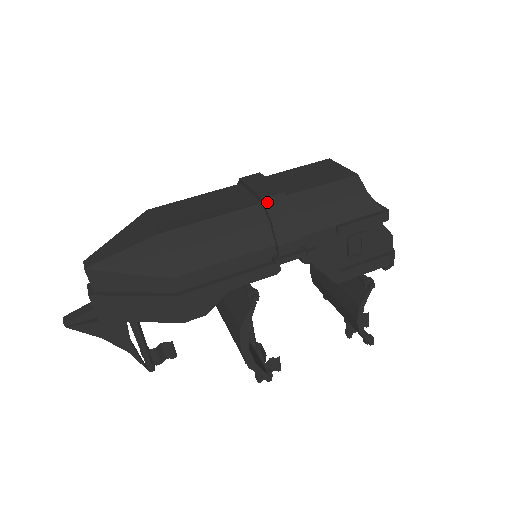
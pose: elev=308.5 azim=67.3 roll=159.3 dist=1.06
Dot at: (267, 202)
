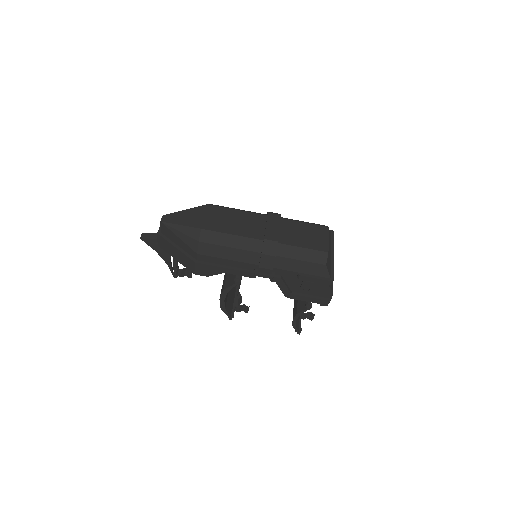
Dot at: (266, 242)
